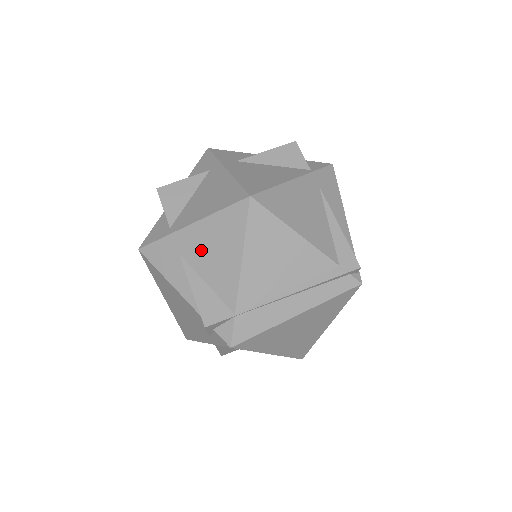
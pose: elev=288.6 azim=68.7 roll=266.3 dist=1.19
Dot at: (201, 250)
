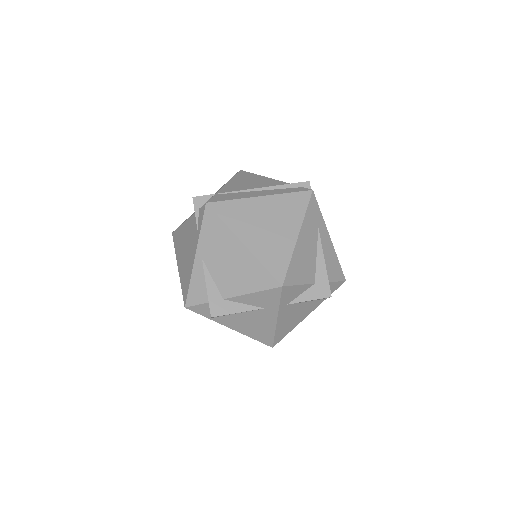
Dot at: occluded
